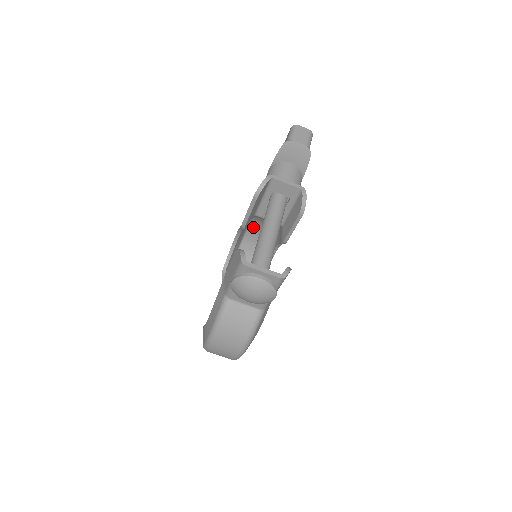
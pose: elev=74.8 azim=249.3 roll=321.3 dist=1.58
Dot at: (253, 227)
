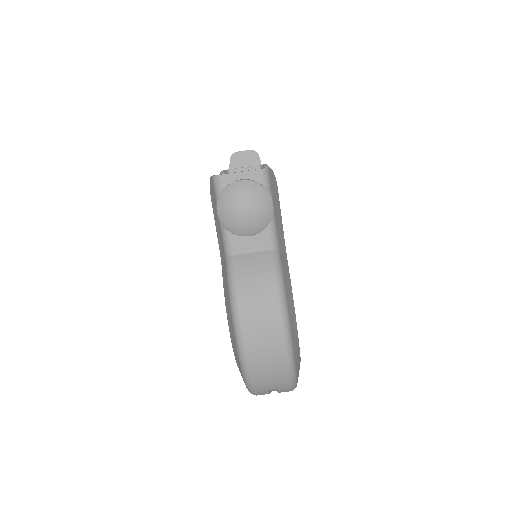
Dot at: occluded
